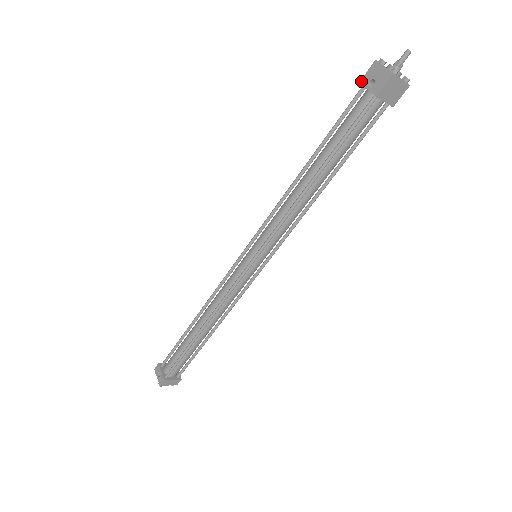
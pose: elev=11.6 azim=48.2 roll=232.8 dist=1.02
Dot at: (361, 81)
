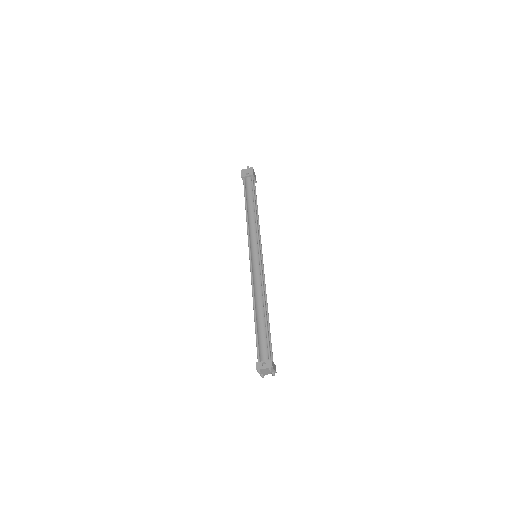
Dot at: (242, 177)
